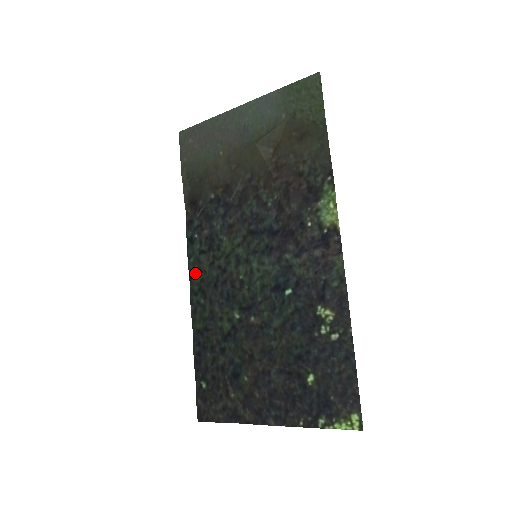
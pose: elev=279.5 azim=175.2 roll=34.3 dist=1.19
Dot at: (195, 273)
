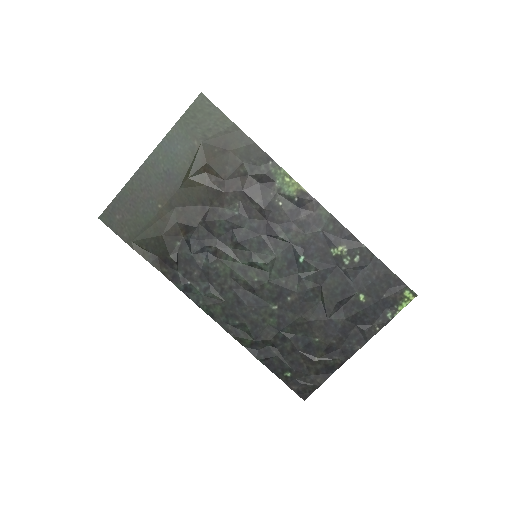
Dot at: (213, 309)
